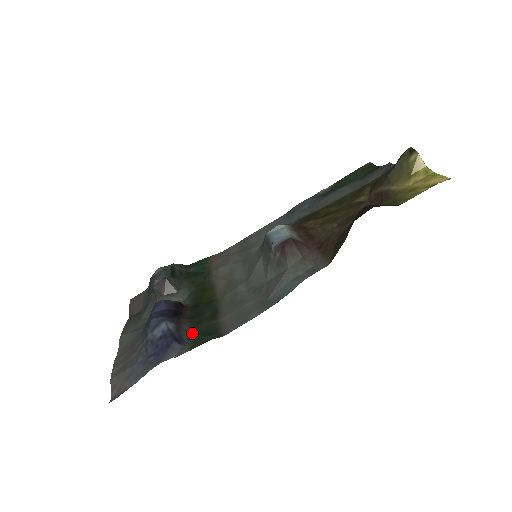
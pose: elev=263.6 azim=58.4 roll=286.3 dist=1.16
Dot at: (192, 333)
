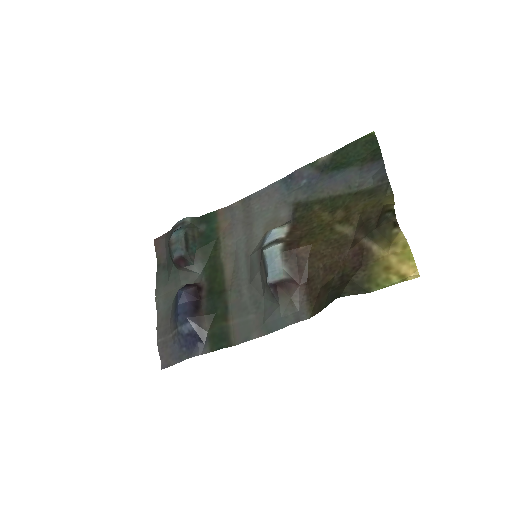
Dot at: (210, 333)
